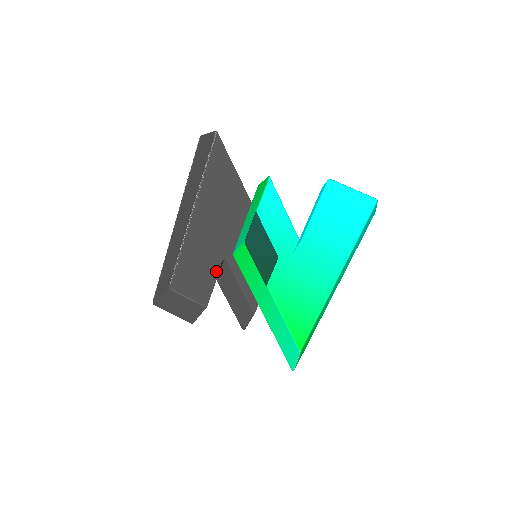
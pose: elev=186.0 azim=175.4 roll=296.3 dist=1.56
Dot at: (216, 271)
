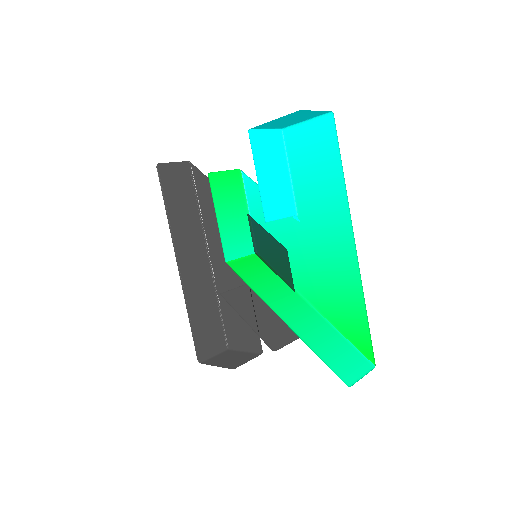
Dot at: (228, 293)
